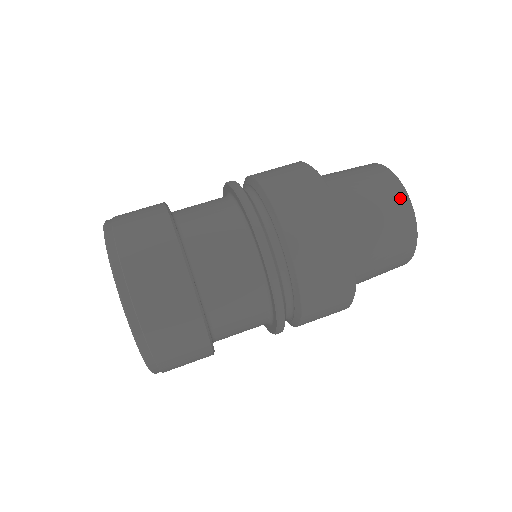
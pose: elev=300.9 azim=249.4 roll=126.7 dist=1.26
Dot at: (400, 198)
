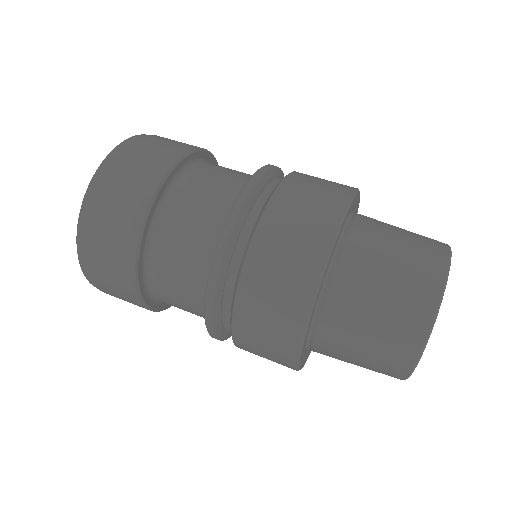
Dot at: (435, 264)
